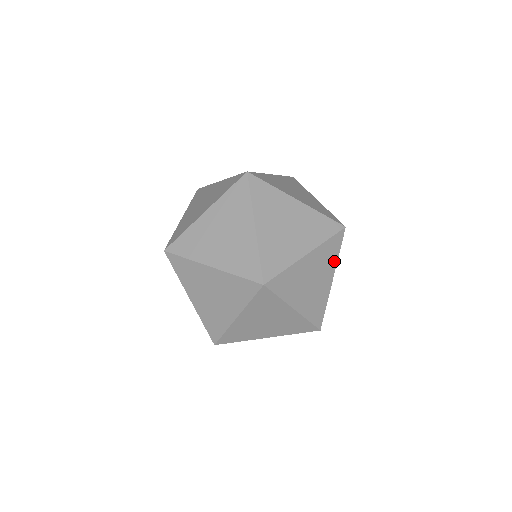
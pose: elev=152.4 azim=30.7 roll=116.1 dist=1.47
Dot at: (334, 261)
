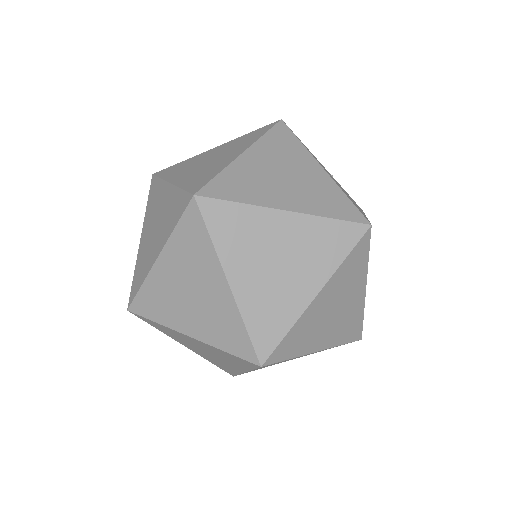
Dot at: occluded
